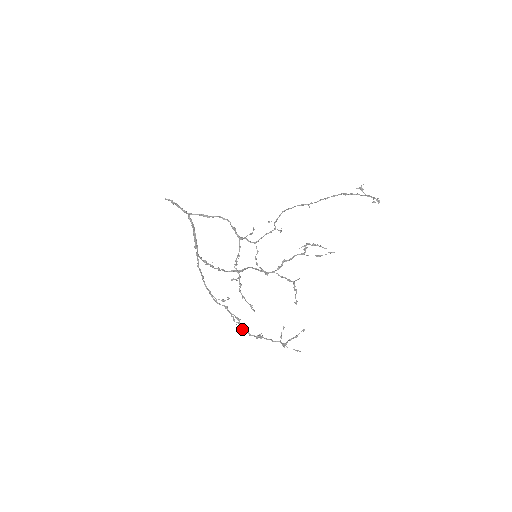
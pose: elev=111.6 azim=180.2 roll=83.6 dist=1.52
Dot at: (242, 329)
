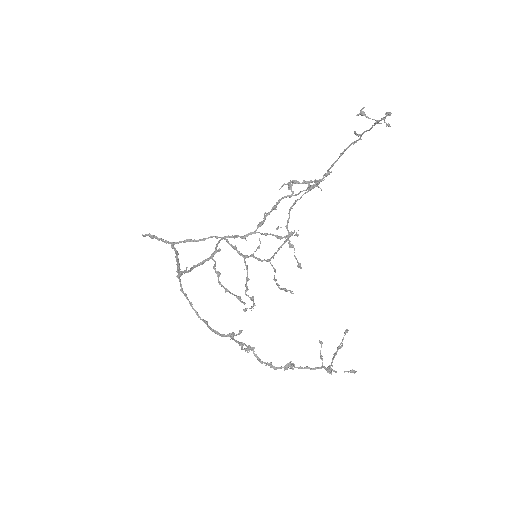
Dot at: (261, 362)
